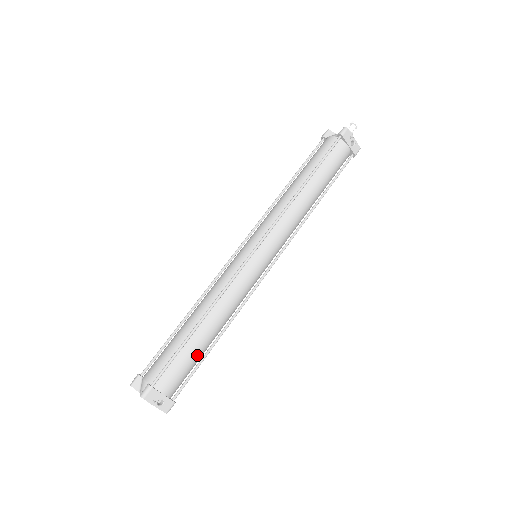
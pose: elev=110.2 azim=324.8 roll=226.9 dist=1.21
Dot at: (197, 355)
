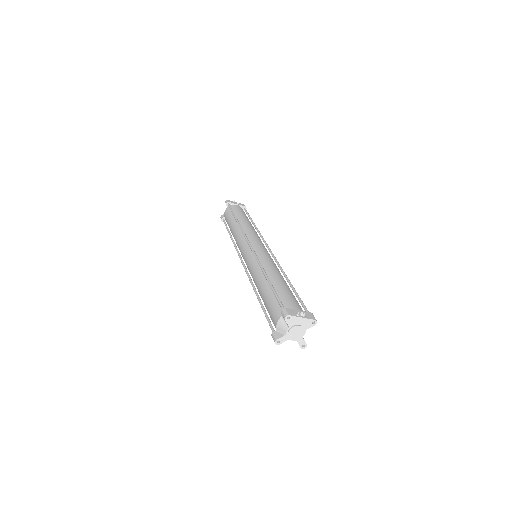
Dot at: (288, 290)
